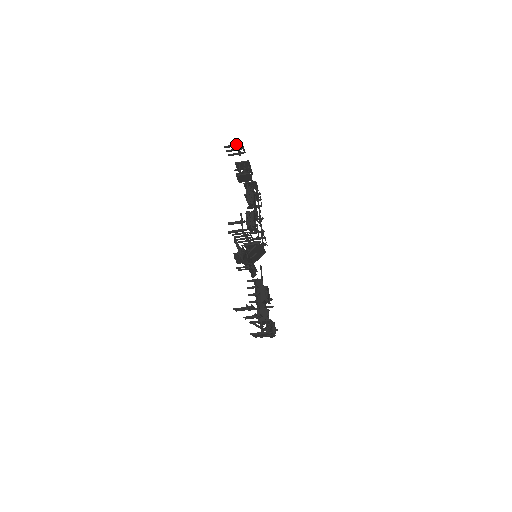
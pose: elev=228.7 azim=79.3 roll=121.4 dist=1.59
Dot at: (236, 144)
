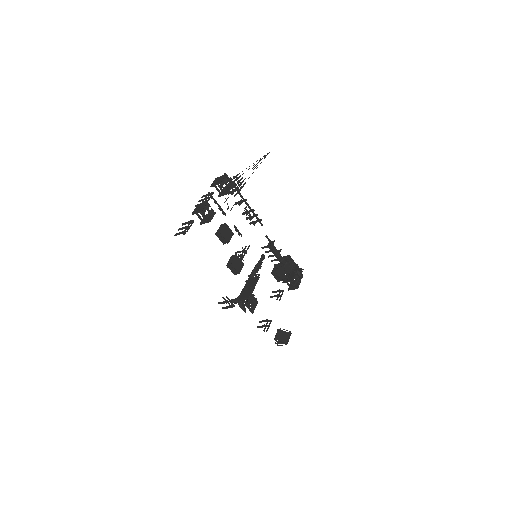
Dot at: (182, 233)
